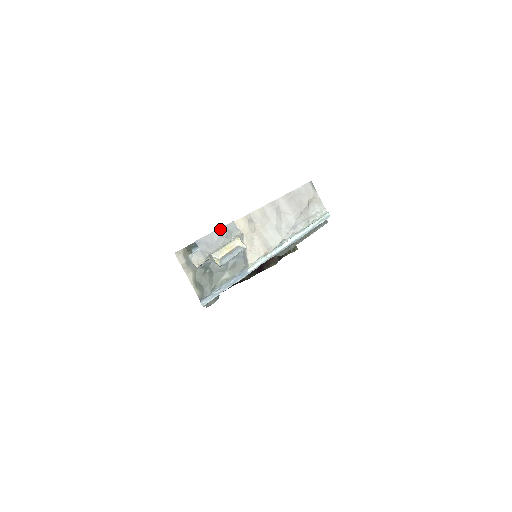
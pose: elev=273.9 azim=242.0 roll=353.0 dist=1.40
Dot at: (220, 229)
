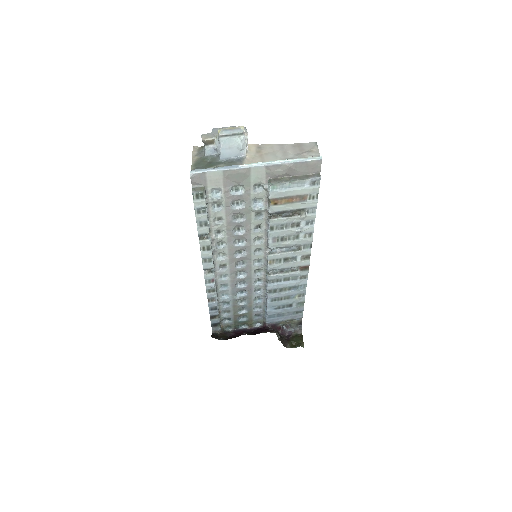
Dot at: (234, 126)
